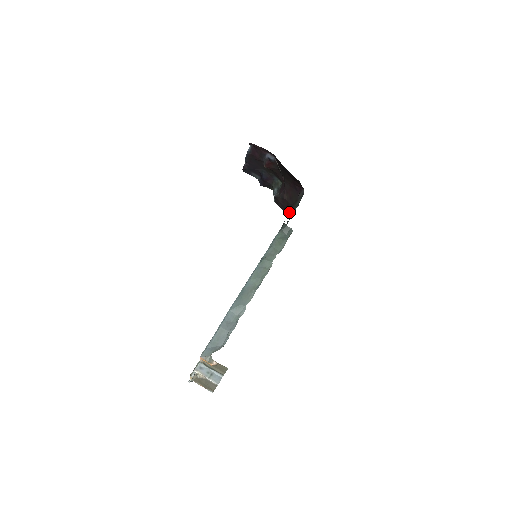
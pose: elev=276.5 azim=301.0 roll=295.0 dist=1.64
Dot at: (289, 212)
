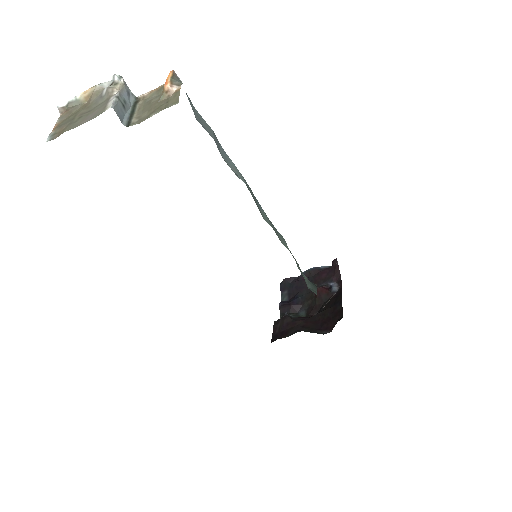
Dot at: (280, 336)
